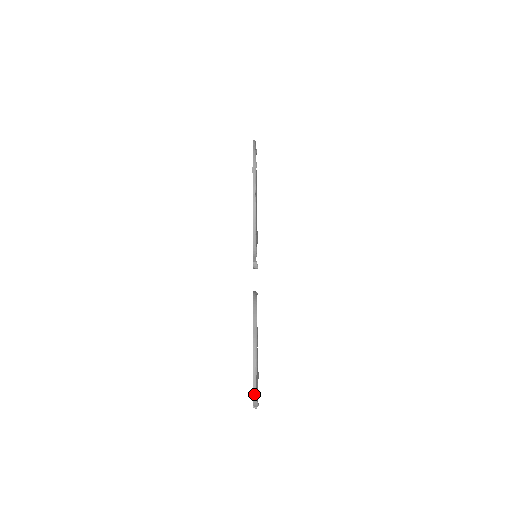
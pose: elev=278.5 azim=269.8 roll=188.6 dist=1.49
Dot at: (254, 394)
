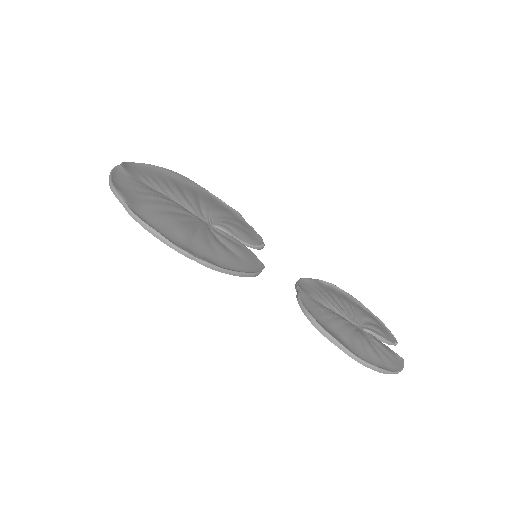
Dot at: (396, 373)
